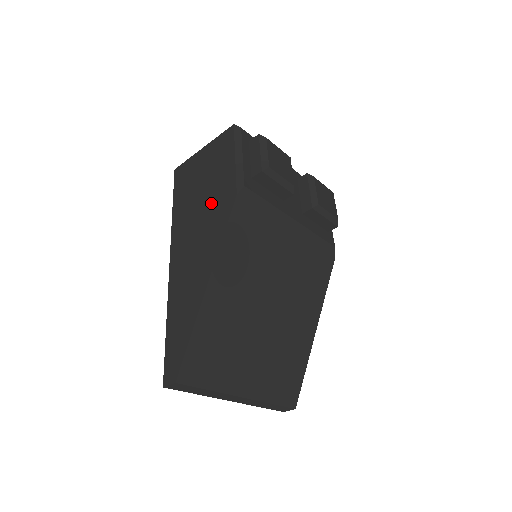
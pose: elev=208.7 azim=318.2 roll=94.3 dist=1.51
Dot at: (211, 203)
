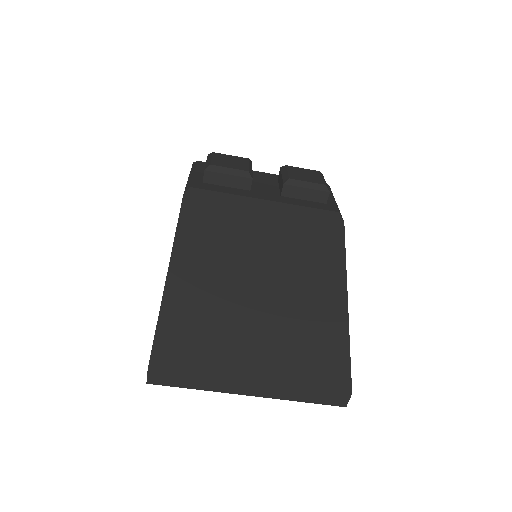
Dot at: occluded
